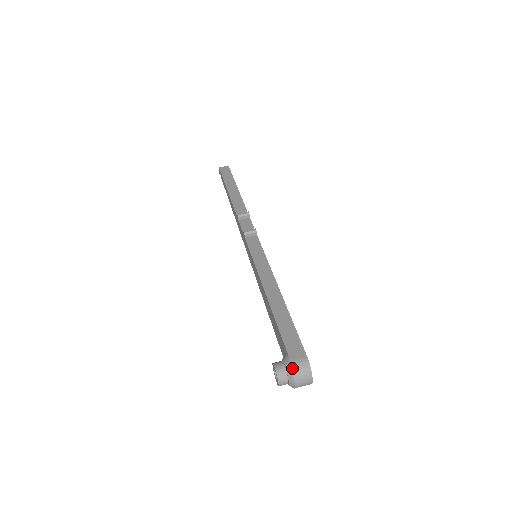
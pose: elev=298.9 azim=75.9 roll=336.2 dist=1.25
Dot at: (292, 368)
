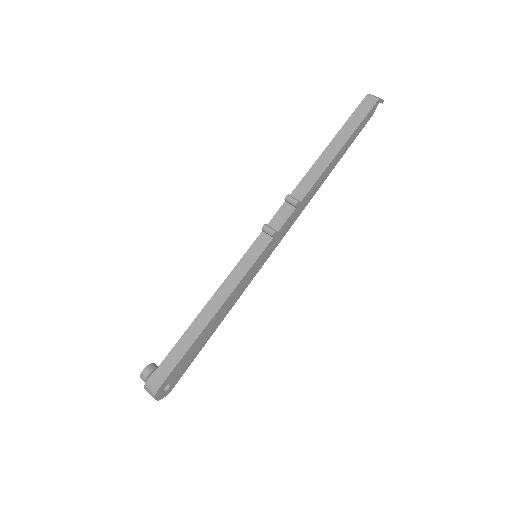
Dot at: (146, 384)
